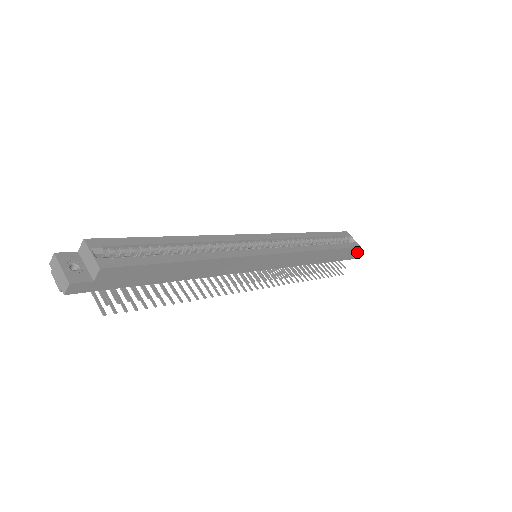
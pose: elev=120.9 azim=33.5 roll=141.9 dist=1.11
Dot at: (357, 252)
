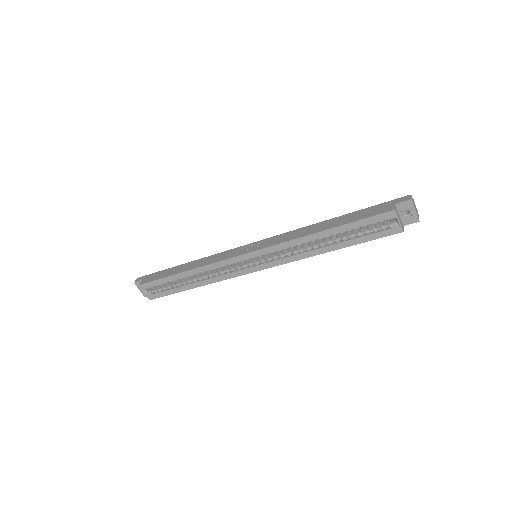
Dot at: (411, 222)
